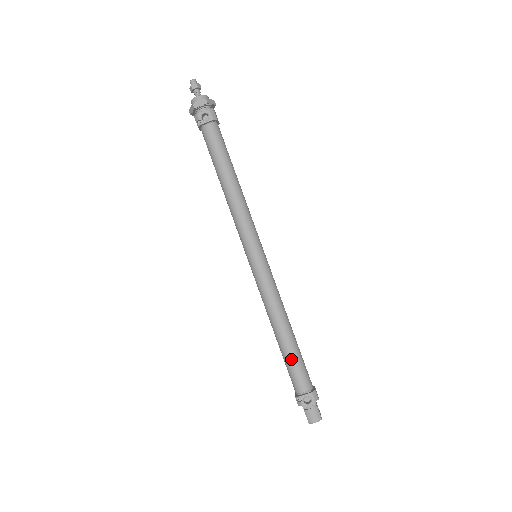
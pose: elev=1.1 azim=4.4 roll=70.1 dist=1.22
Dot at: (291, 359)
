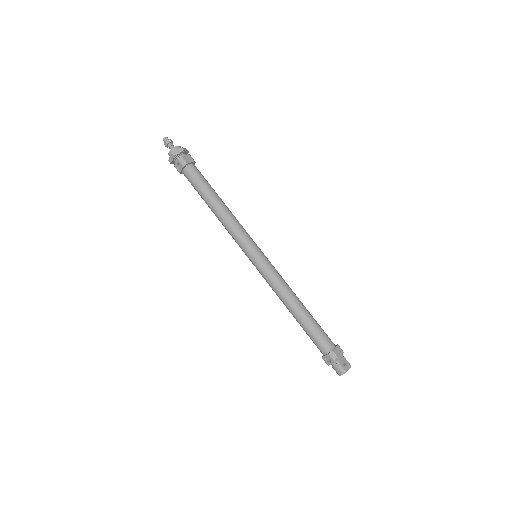
Dot at: (306, 330)
